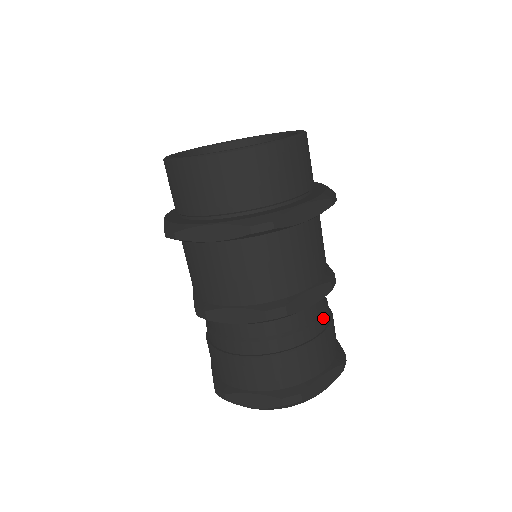
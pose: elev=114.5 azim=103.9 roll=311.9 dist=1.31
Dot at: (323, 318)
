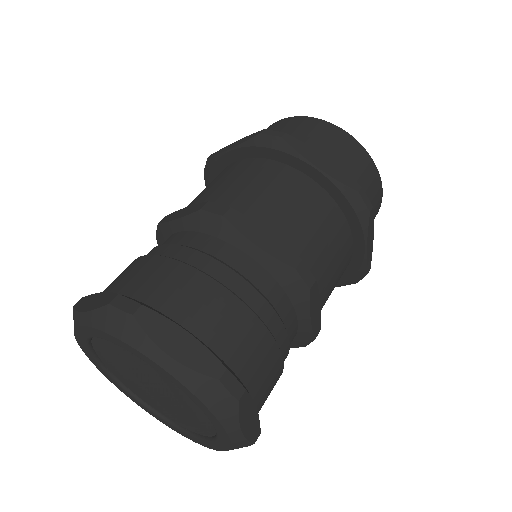
Dot at: (259, 297)
